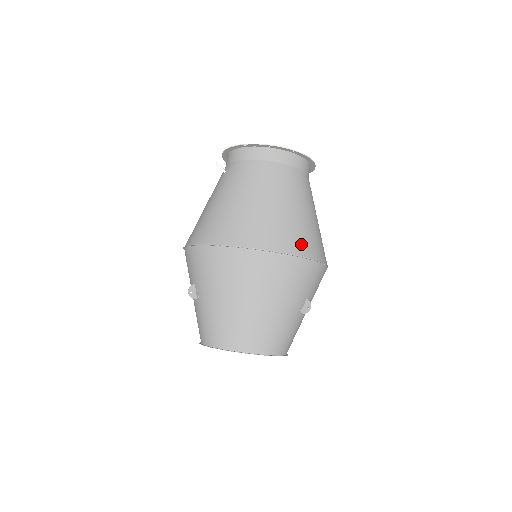
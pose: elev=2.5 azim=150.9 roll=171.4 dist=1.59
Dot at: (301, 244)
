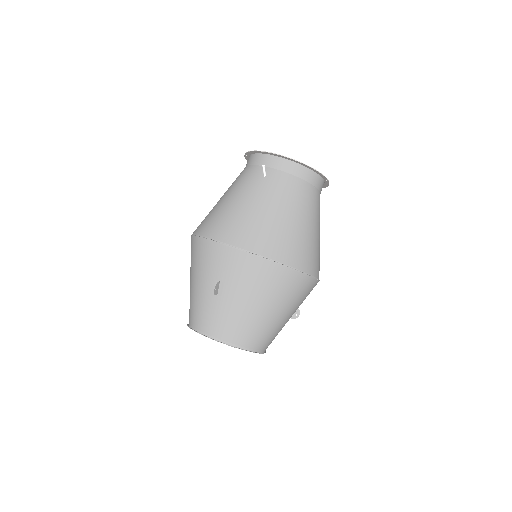
Dot at: occluded
